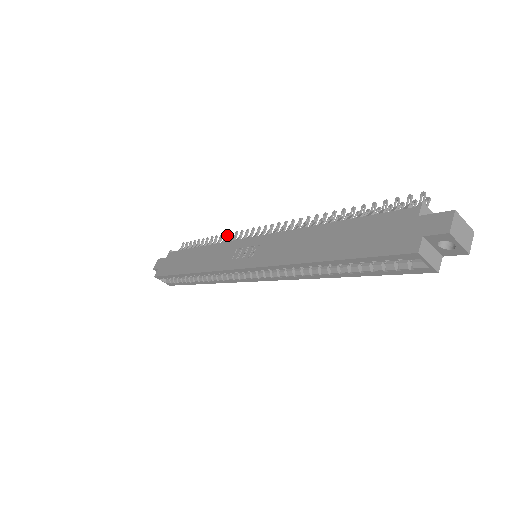
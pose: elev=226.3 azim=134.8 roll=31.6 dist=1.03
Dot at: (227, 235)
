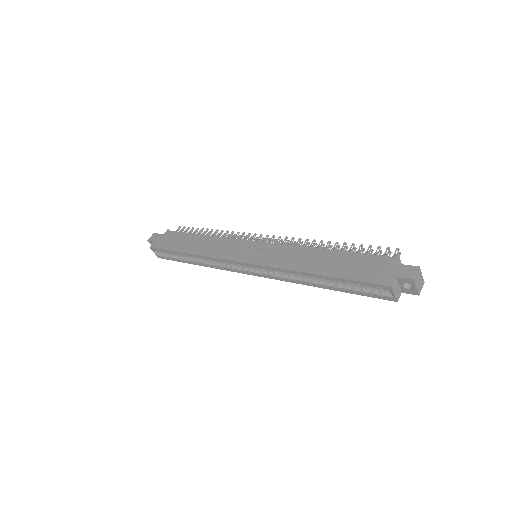
Dot at: (228, 232)
